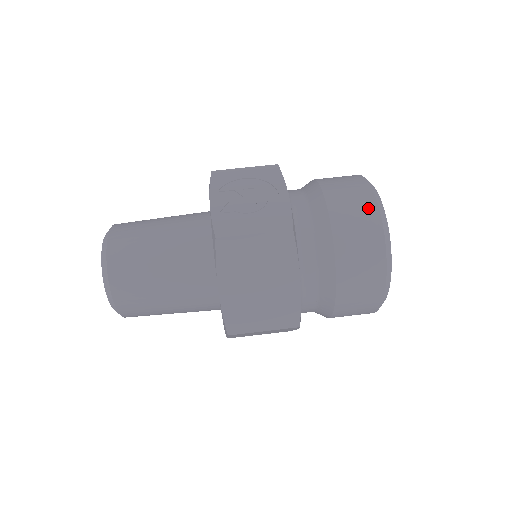
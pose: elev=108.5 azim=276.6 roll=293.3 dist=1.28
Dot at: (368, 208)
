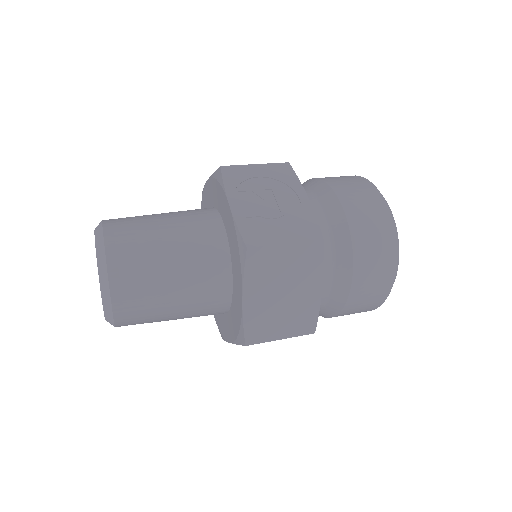
Dot at: (382, 215)
